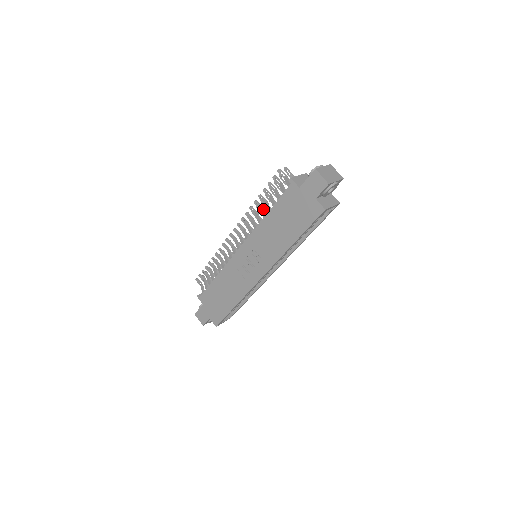
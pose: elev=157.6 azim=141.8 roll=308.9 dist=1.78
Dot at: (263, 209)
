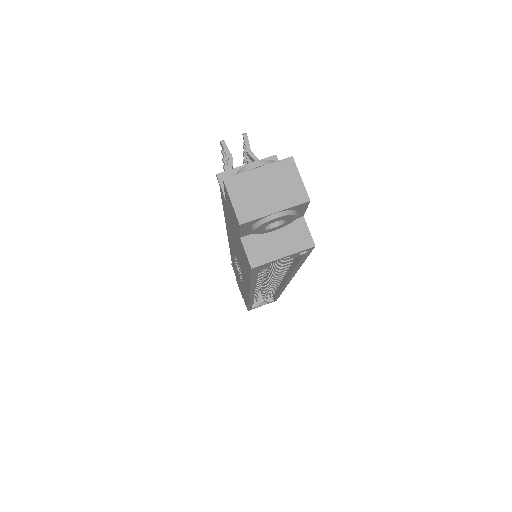
Dot at: occluded
